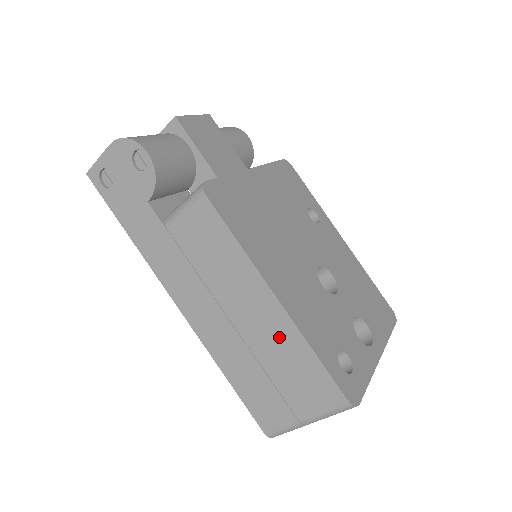
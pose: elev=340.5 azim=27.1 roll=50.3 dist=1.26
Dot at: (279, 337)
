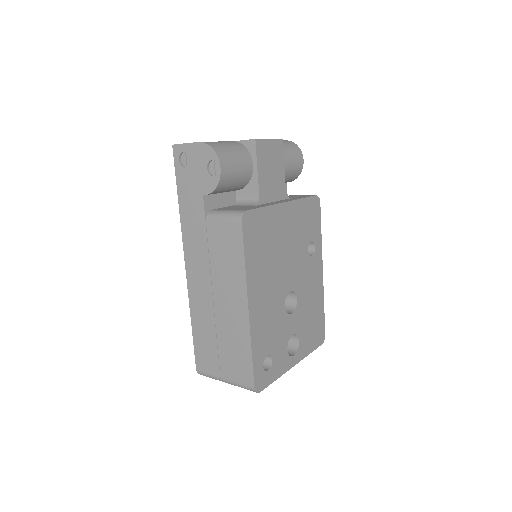
Dot at: (237, 329)
